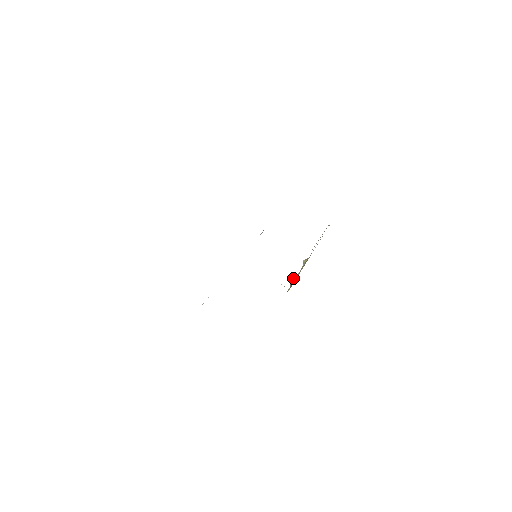
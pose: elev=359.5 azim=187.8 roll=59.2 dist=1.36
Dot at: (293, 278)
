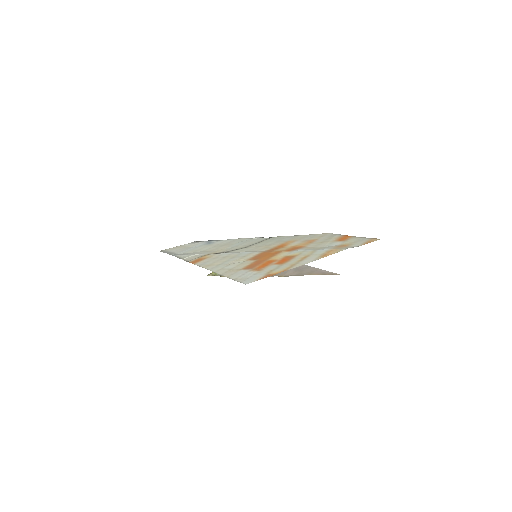
Dot at: occluded
